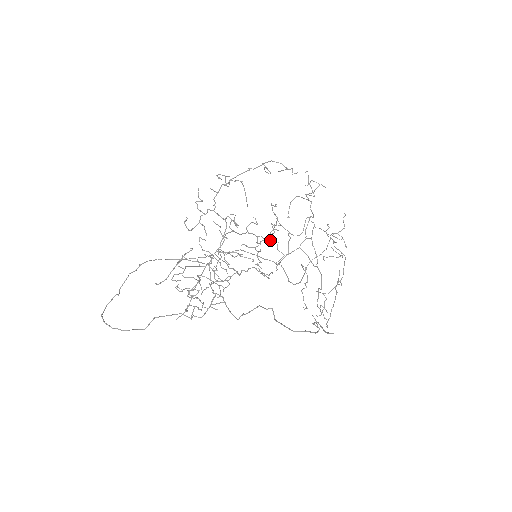
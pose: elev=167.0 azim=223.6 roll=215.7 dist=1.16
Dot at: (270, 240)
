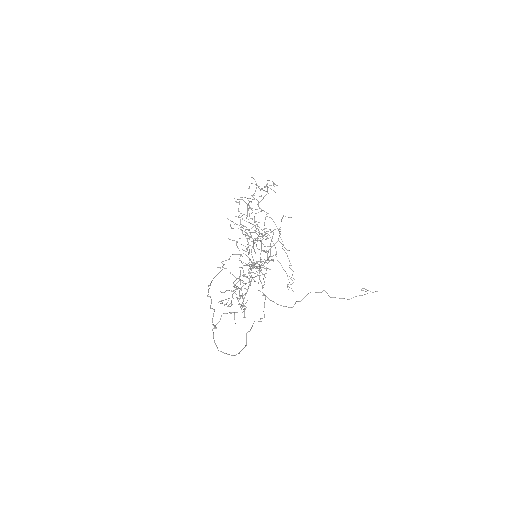
Dot at: occluded
